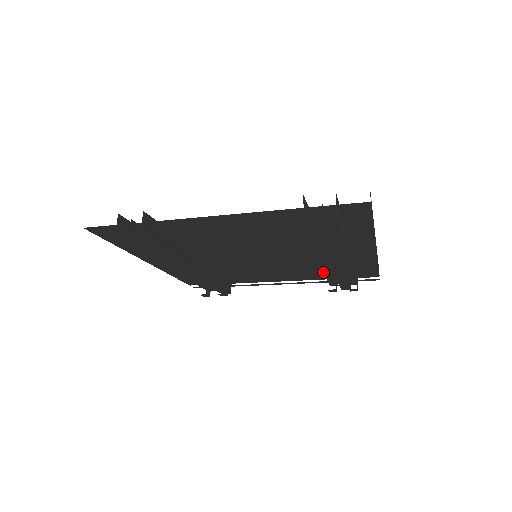
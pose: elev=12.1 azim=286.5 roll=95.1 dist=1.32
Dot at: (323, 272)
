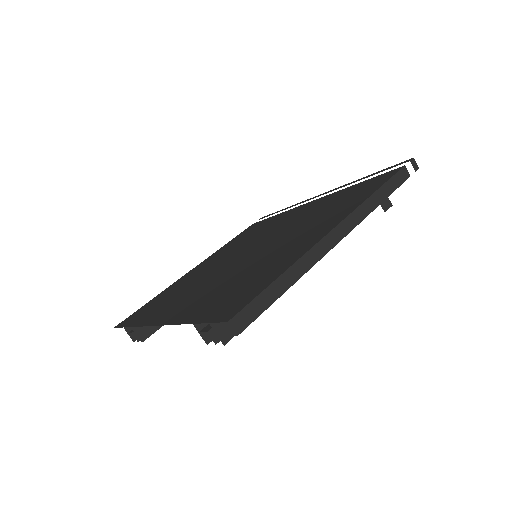
Dot at: occluded
